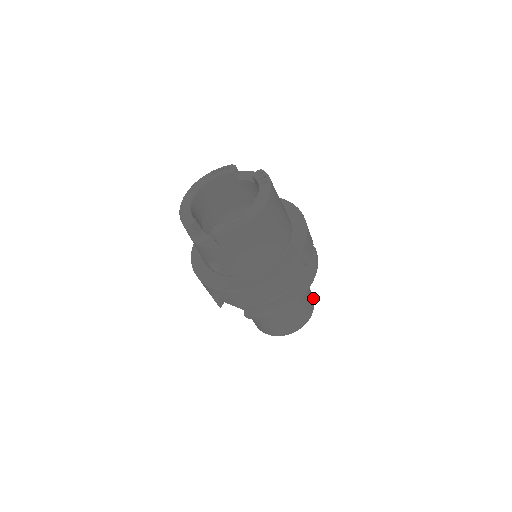
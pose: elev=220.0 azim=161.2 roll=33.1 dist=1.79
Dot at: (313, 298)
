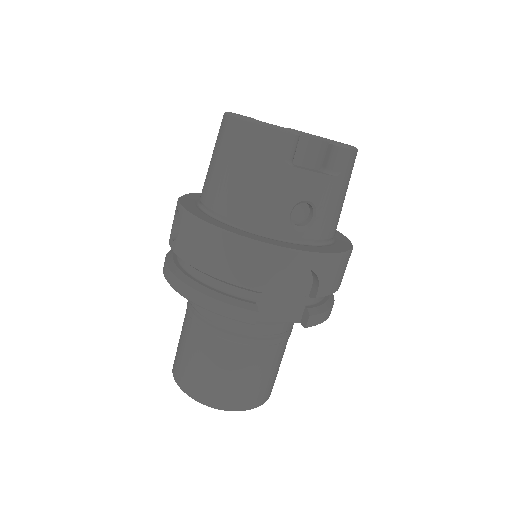
Dot at: occluded
